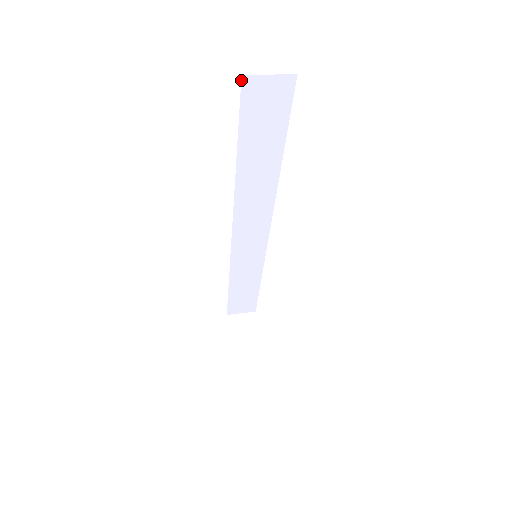
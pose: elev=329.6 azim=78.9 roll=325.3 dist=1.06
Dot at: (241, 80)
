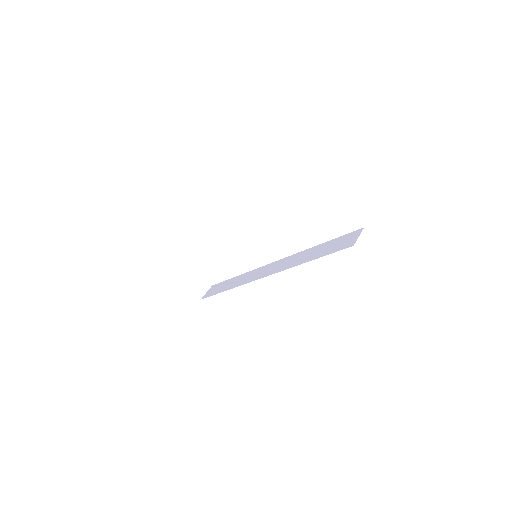
Dot at: occluded
